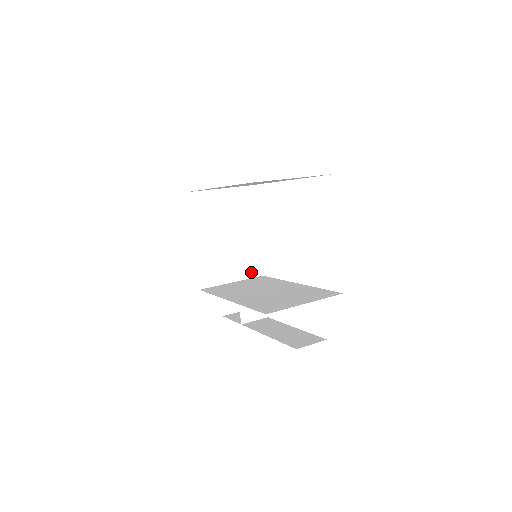
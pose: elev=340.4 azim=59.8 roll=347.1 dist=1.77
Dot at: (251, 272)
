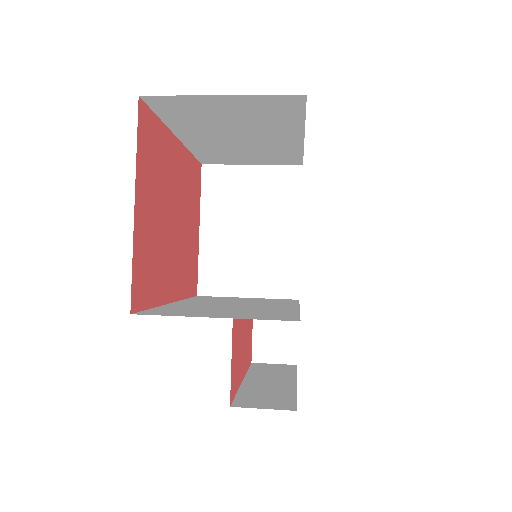
Dot at: (280, 290)
